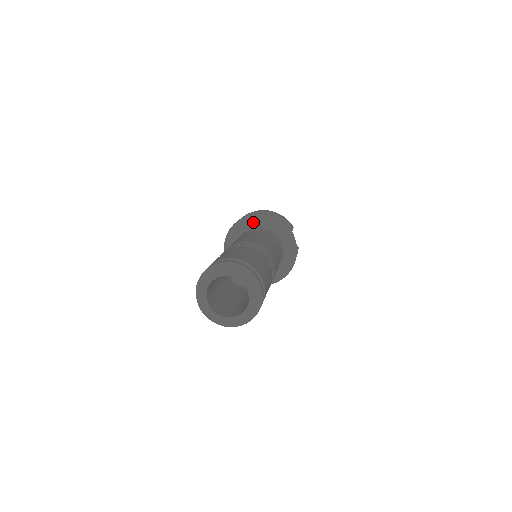
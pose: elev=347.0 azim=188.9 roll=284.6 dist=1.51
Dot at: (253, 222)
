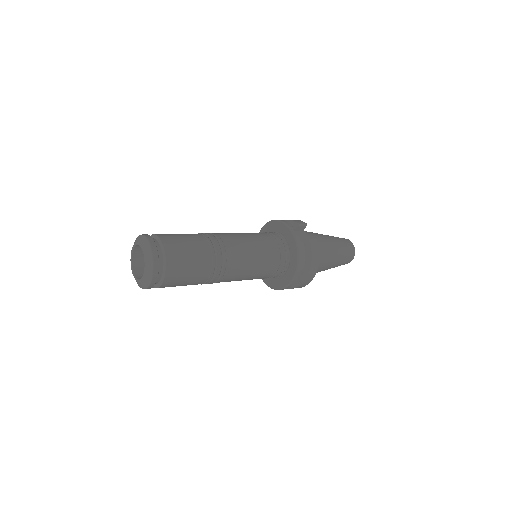
Dot at: occluded
